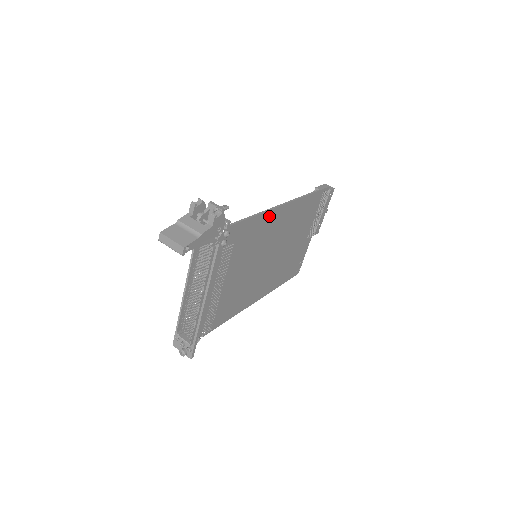
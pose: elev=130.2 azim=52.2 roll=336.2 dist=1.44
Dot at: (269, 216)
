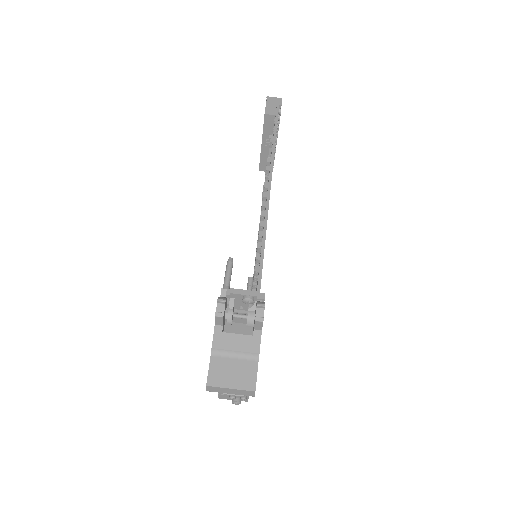
Dot at: occluded
